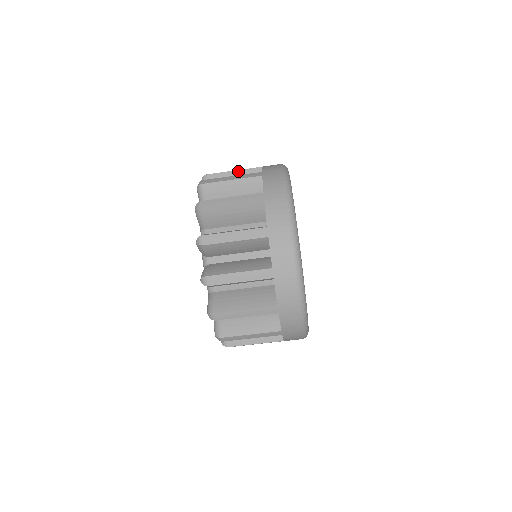
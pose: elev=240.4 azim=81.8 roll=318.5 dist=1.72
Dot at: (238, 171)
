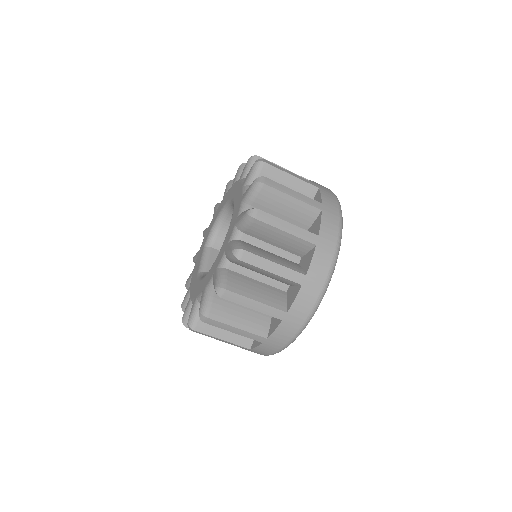
Dot at: occluded
